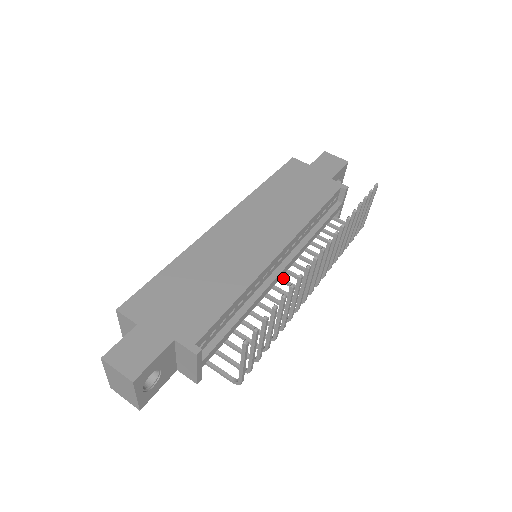
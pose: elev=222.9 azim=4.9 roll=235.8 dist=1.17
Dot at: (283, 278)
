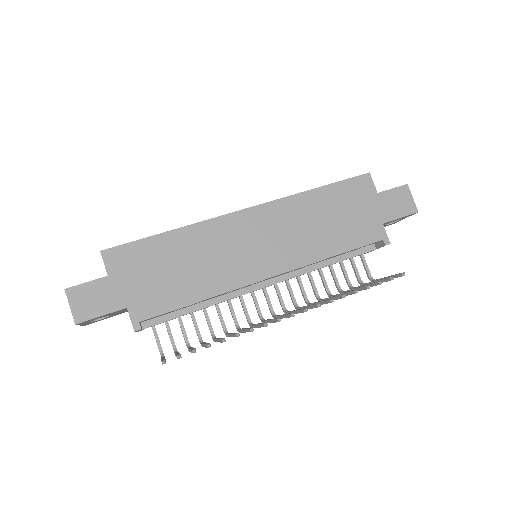
Dot at: (265, 288)
